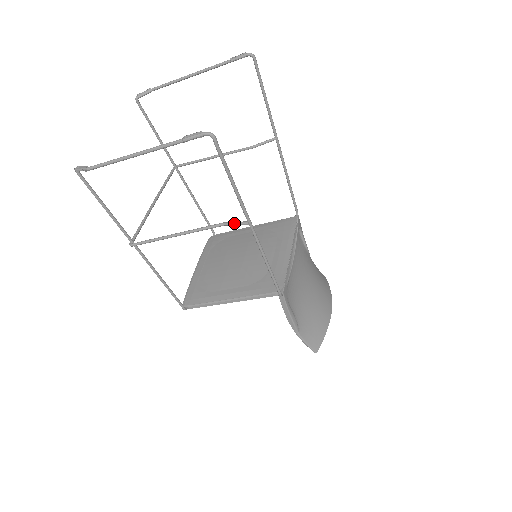
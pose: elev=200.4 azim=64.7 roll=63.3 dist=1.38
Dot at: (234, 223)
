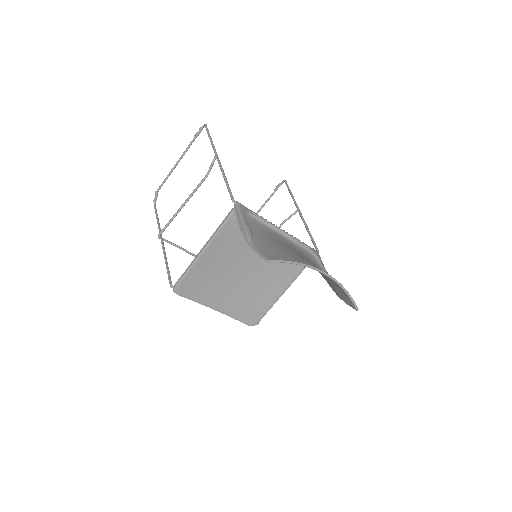
Dot at: (210, 166)
